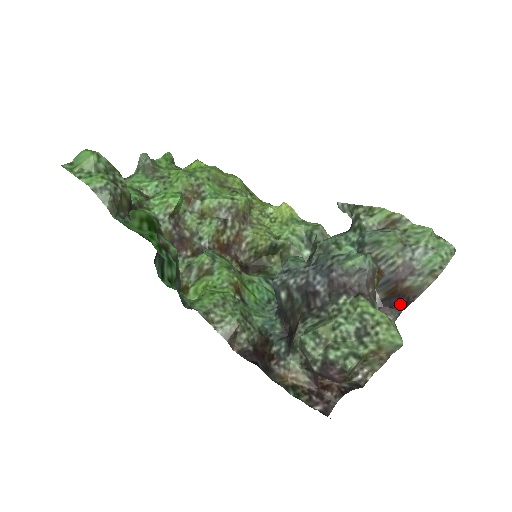
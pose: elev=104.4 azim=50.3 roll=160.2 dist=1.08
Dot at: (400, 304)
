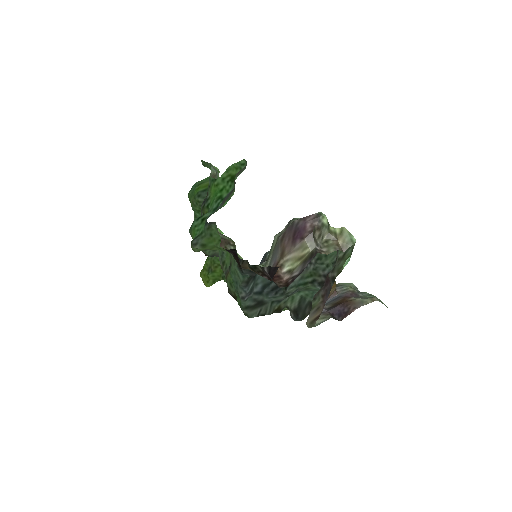
Dot at: (341, 314)
